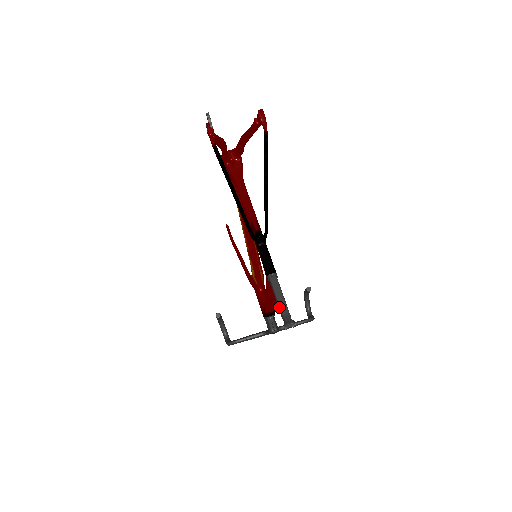
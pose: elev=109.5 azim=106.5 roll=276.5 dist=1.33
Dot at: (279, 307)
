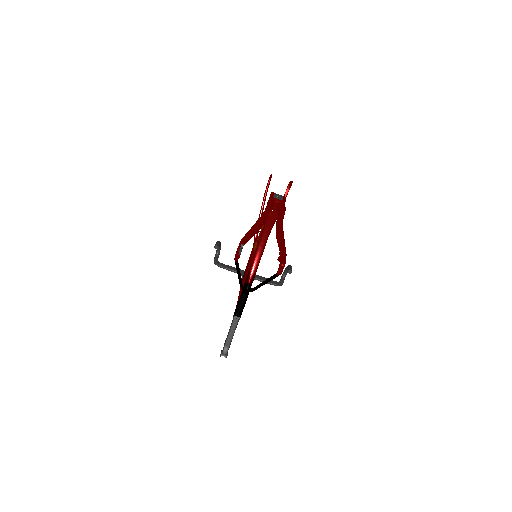
Dot at: (226, 340)
